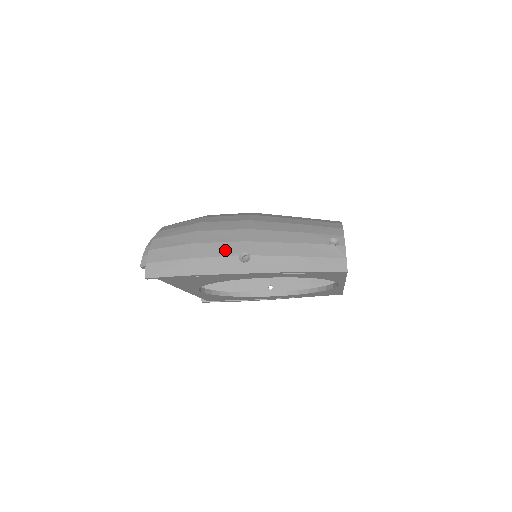
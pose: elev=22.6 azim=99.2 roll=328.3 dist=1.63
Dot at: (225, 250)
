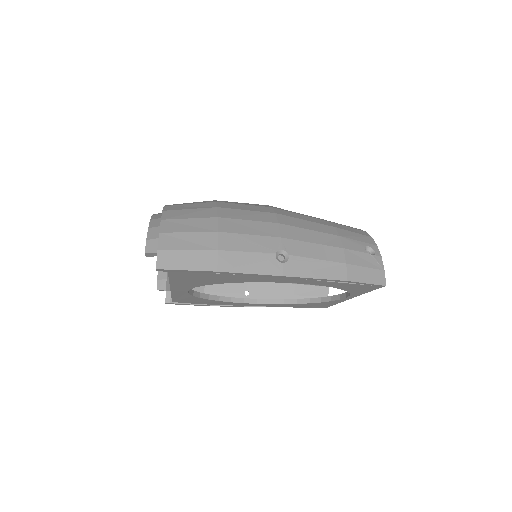
Dot at: (259, 245)
